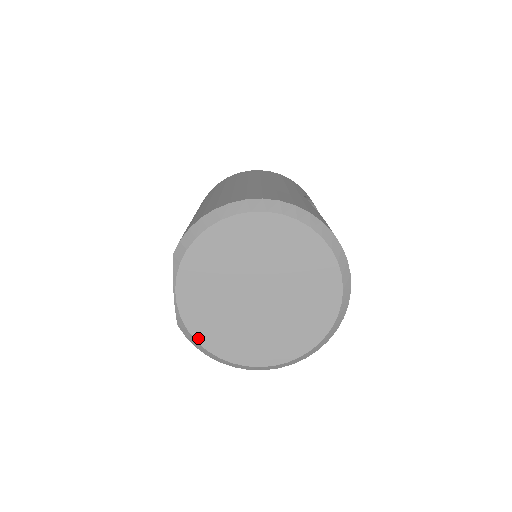
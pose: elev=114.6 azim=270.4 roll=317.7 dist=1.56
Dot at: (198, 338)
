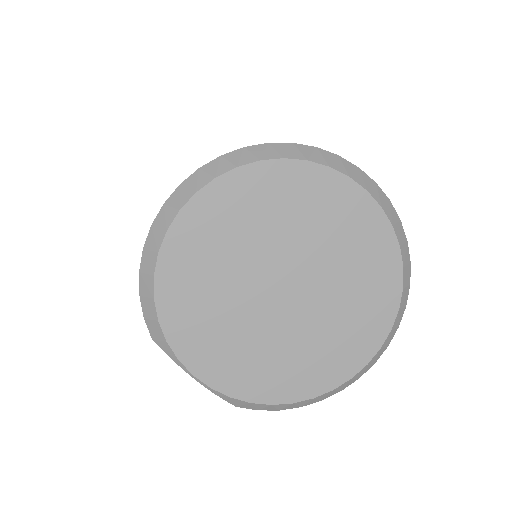
Dot at: (270, 400)
